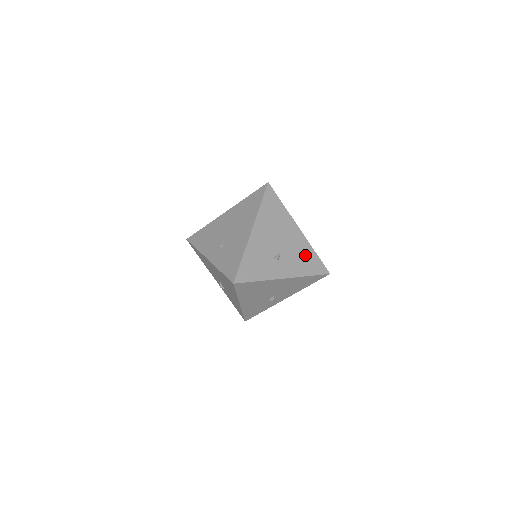
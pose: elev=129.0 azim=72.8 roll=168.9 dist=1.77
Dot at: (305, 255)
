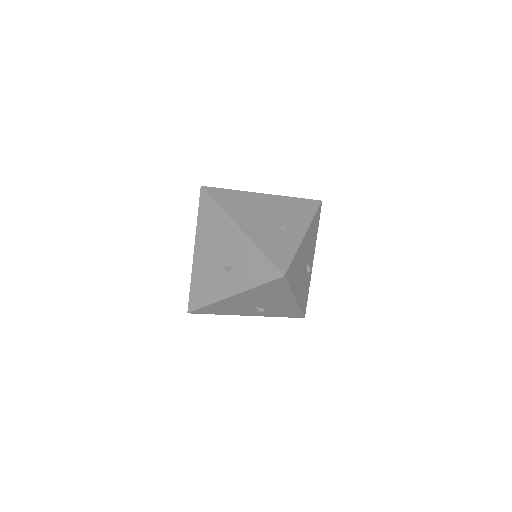
Dot at: (292, 206)
